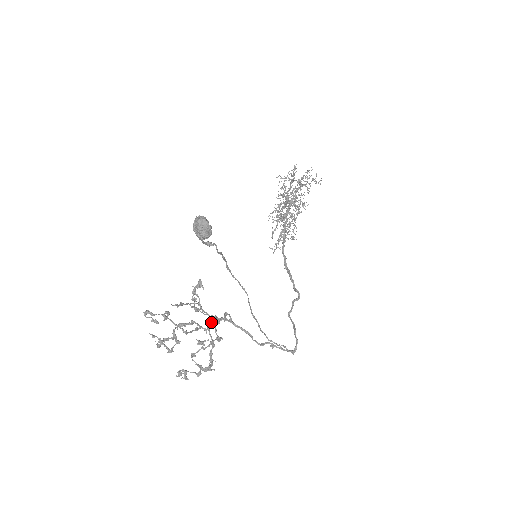
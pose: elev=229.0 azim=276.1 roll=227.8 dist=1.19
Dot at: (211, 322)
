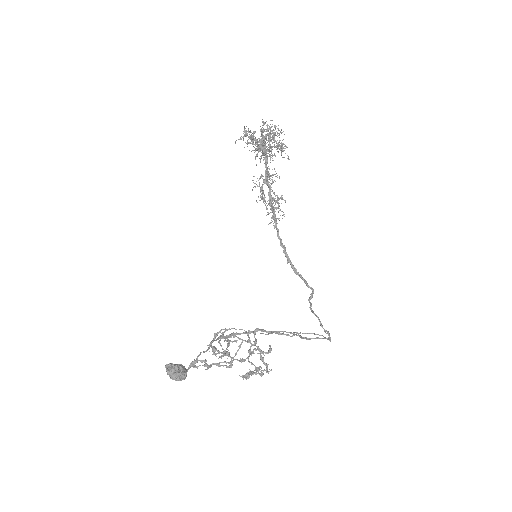
Dot at: (248, 337)
